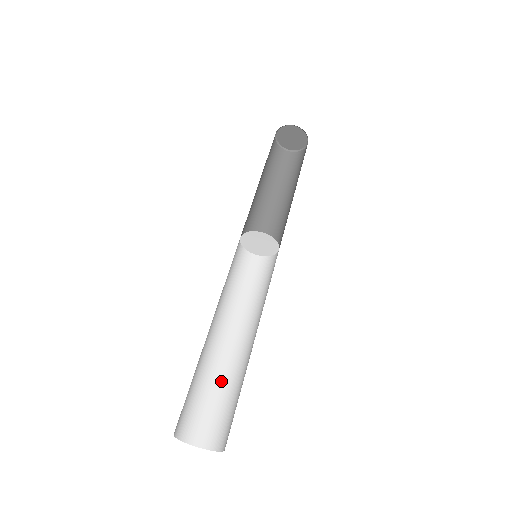
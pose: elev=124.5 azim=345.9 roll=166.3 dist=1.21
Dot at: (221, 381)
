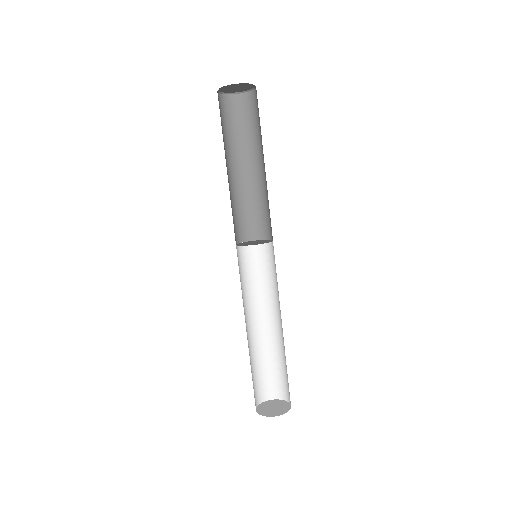
Dot at: (275, 355)
